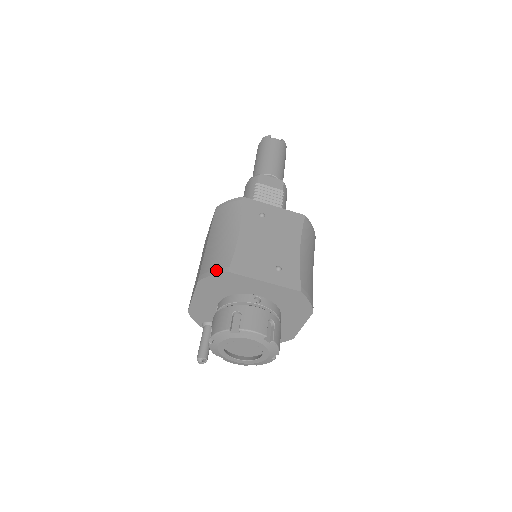
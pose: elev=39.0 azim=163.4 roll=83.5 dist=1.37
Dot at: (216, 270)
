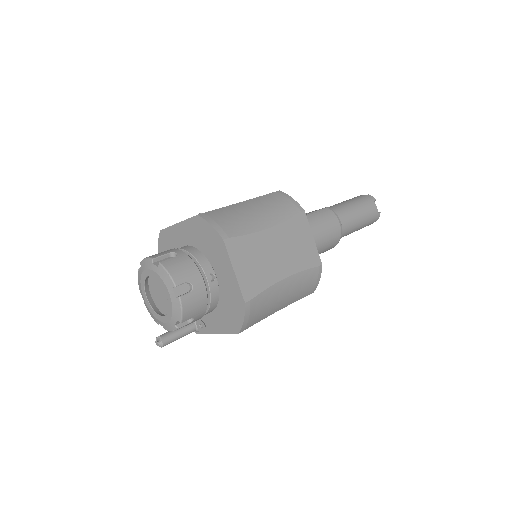
Dot at: occluded
